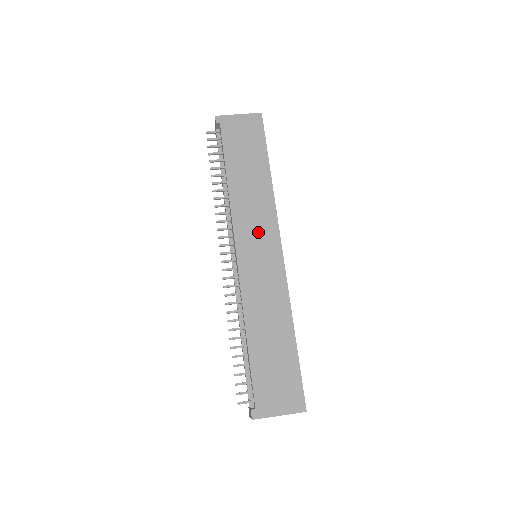
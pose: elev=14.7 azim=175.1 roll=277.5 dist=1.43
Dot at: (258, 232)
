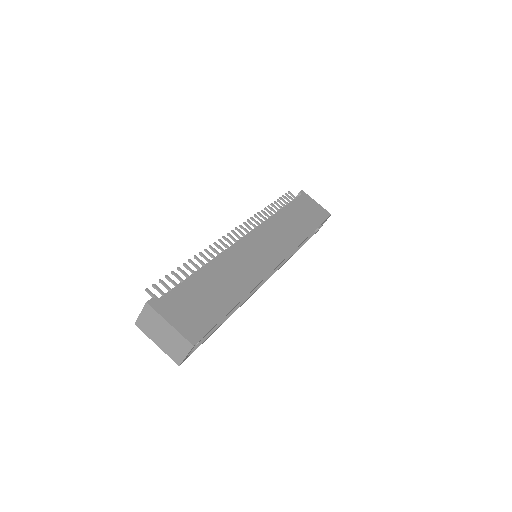
Dot at: (274, 242)
